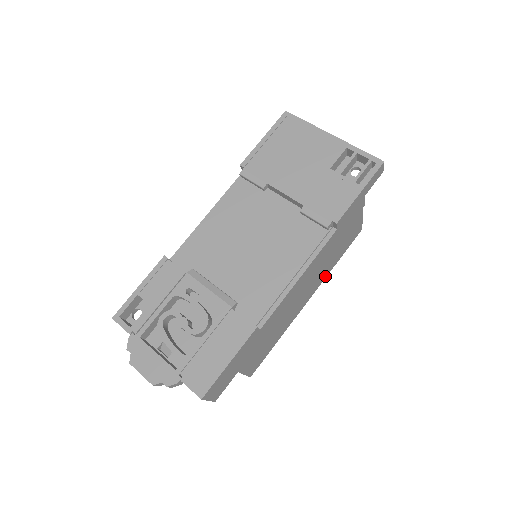
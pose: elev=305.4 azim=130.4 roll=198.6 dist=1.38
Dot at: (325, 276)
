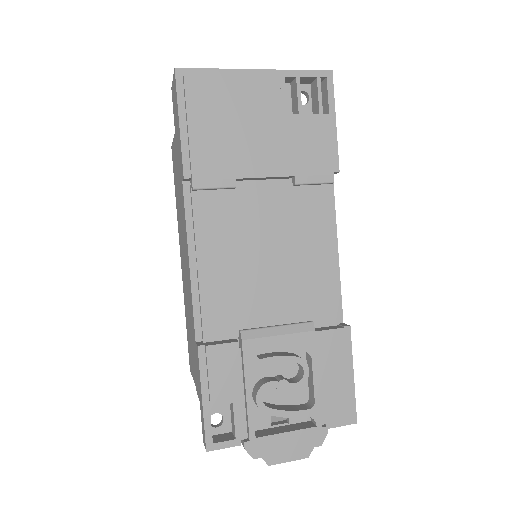
Dot at: occluded
